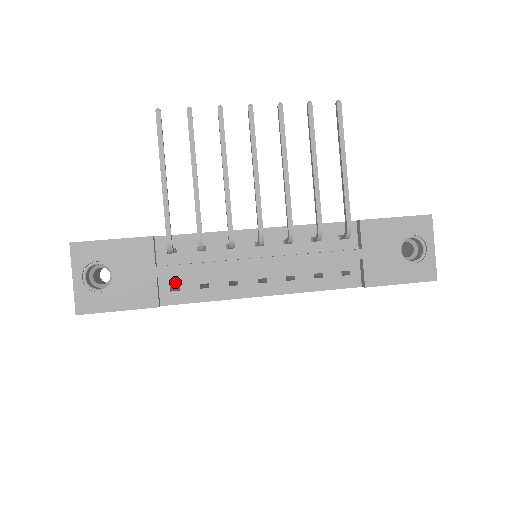
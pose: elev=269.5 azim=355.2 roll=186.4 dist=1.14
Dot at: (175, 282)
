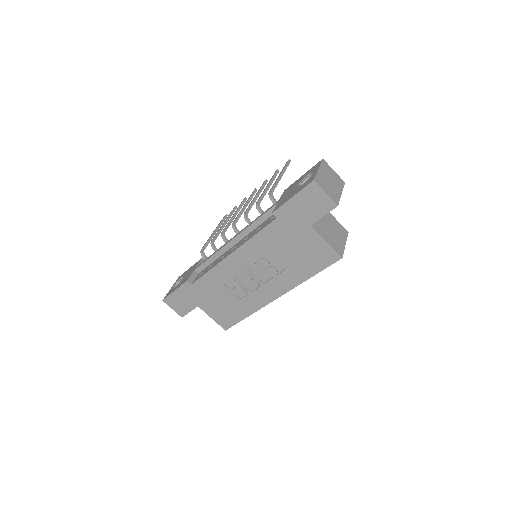
Dot at: (202, 272)
